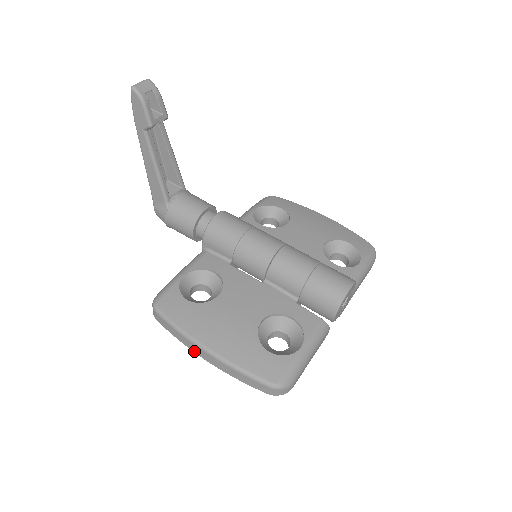
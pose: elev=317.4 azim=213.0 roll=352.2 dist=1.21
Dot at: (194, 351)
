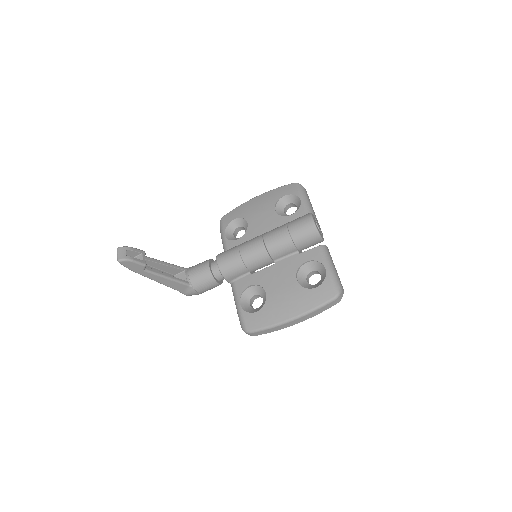
Dot at: occluded
